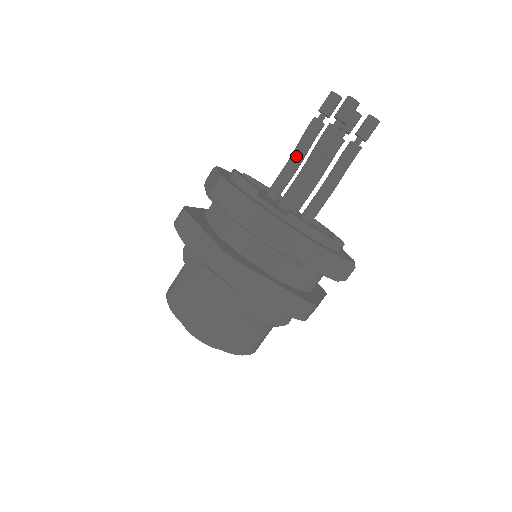
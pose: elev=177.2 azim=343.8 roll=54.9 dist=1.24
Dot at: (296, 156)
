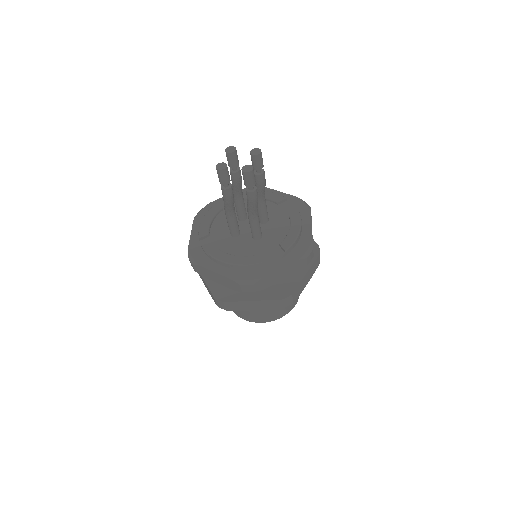
Dot at: (231, 210)
